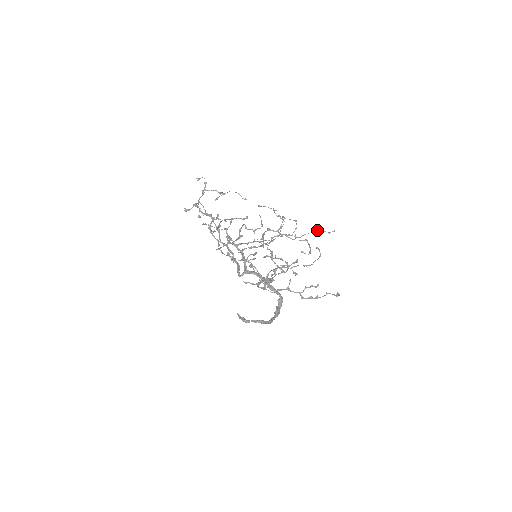
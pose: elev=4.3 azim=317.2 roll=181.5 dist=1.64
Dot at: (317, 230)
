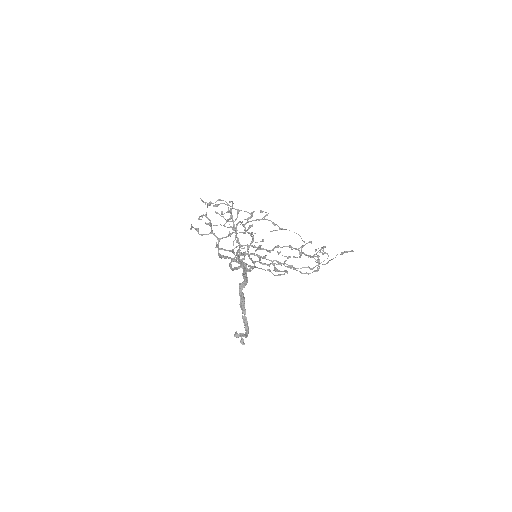
Dot at: occluded
